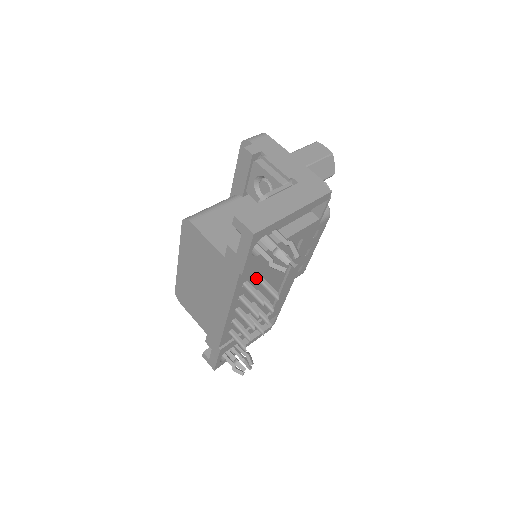
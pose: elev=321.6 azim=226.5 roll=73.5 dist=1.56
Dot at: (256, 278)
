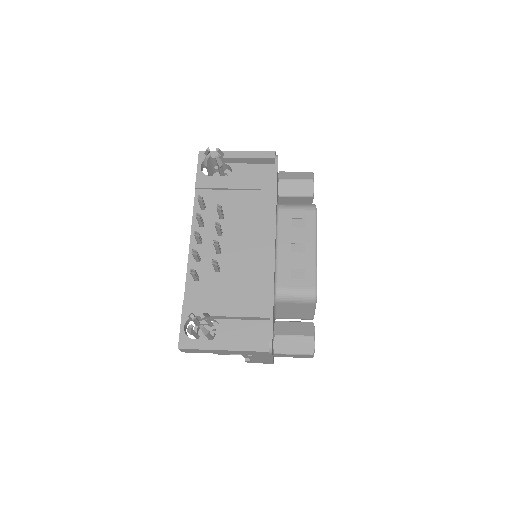
Dot at: (216, 212)
